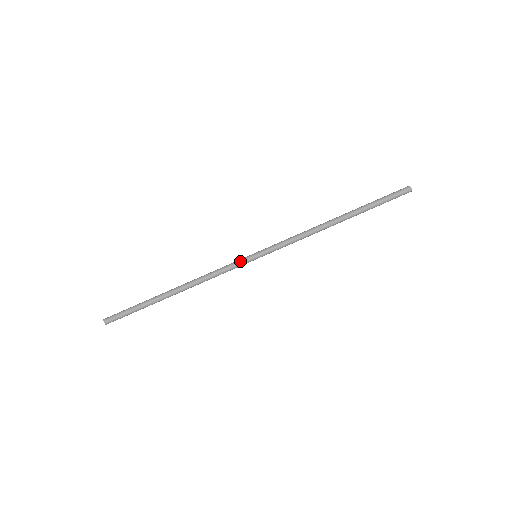
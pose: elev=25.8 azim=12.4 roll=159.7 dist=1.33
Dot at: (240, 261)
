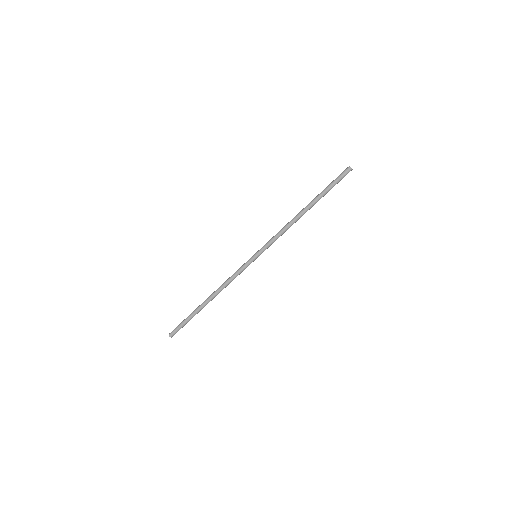
Dot at: (247, 265)
